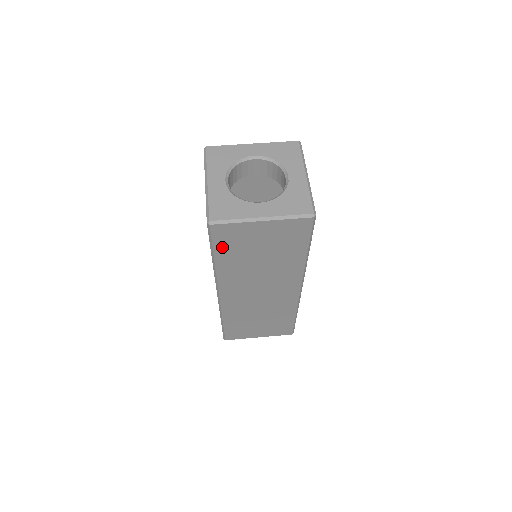
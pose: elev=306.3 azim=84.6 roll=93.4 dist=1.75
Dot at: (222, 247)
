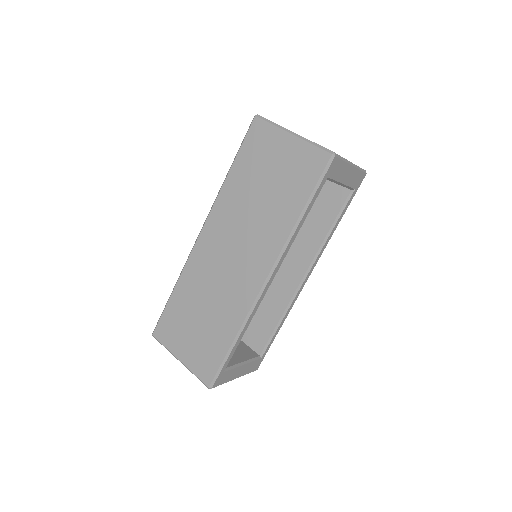
Dot at: (246, 154)
